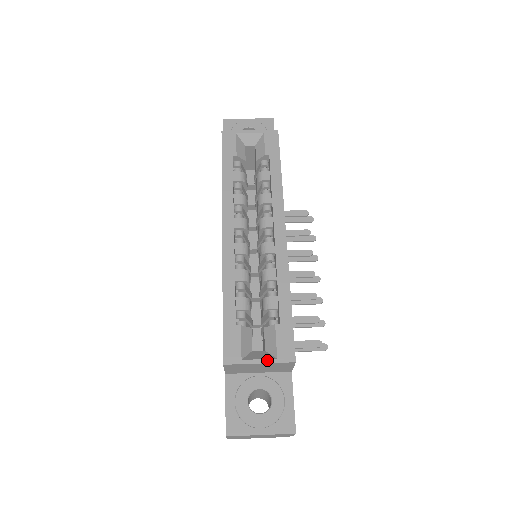
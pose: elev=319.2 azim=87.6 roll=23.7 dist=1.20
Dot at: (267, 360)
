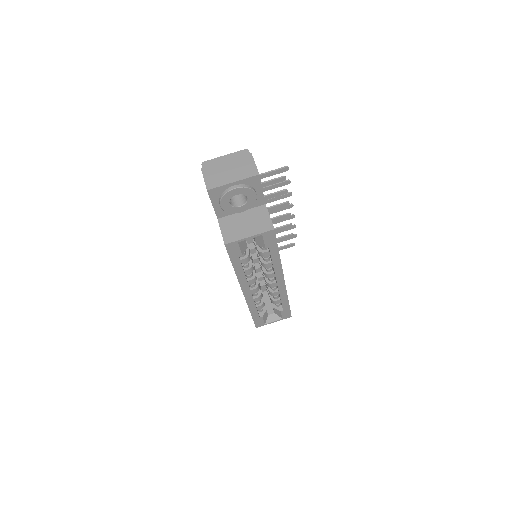
Dot at: occluded
